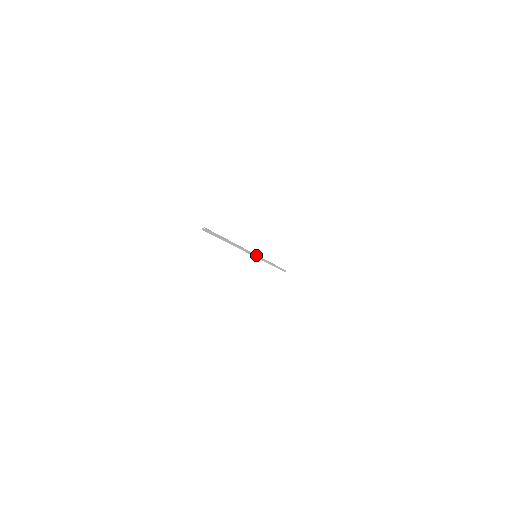
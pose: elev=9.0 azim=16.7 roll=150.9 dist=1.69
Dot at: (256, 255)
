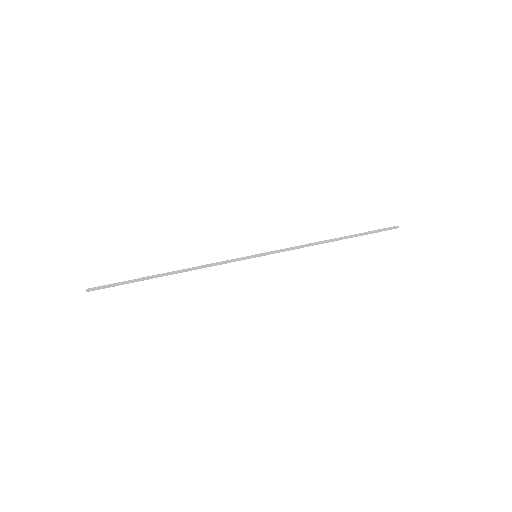
Dot at: (253, 256)
